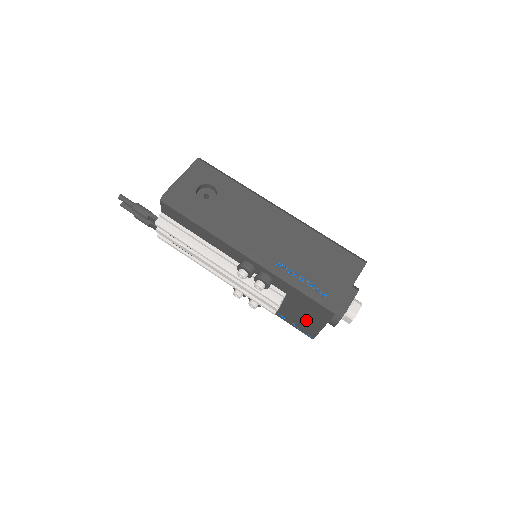
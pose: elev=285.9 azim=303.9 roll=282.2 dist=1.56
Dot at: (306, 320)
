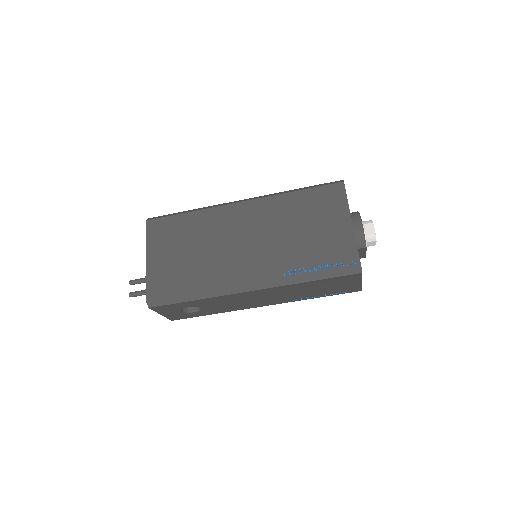
Dot at: occluded
